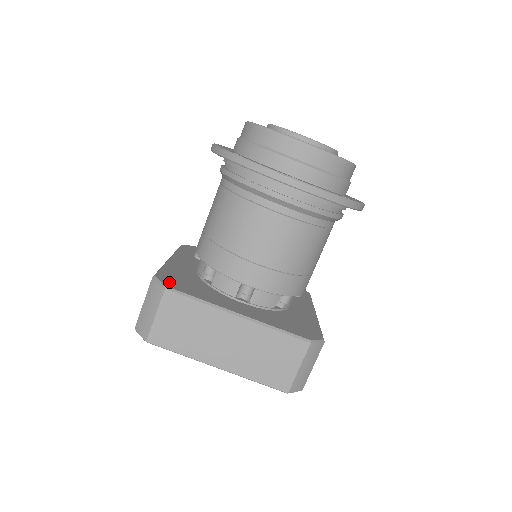
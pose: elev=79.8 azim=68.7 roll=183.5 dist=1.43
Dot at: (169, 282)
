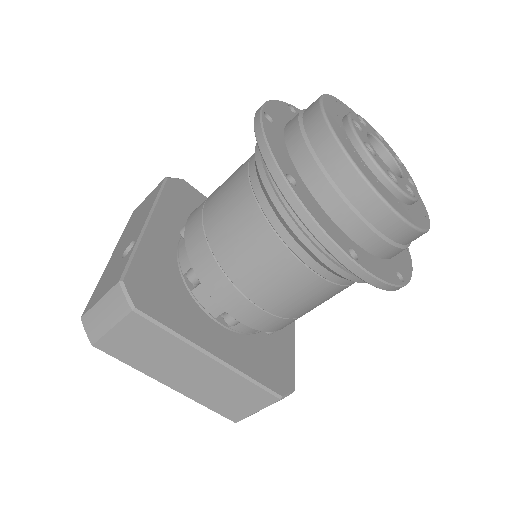
Dot at: (140, 294)
